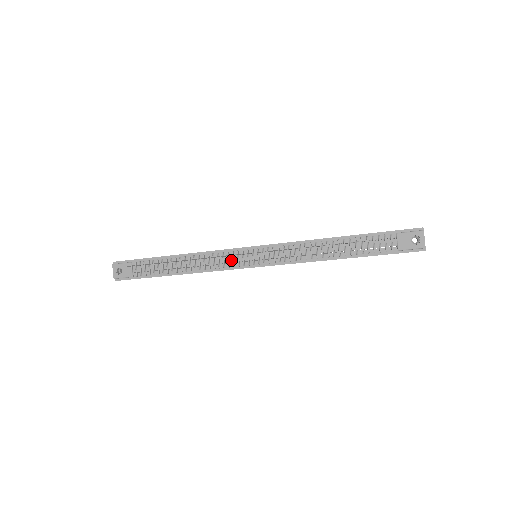
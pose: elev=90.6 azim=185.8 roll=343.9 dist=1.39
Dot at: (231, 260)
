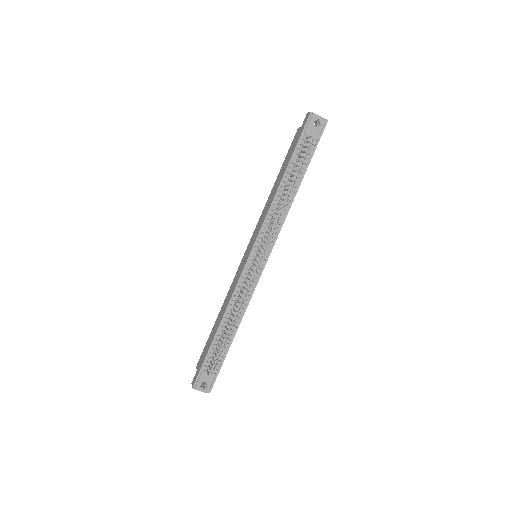
Dot at: (250, 279)
